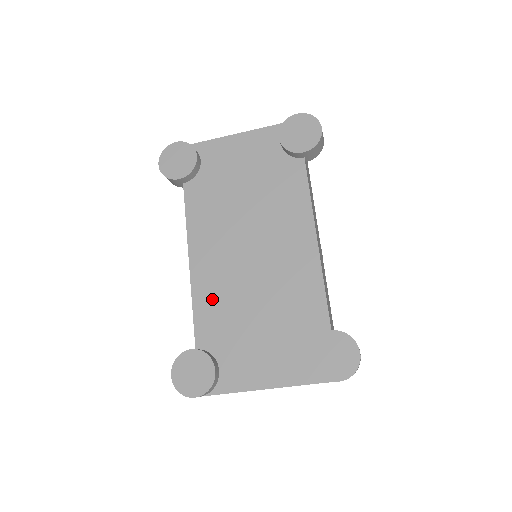
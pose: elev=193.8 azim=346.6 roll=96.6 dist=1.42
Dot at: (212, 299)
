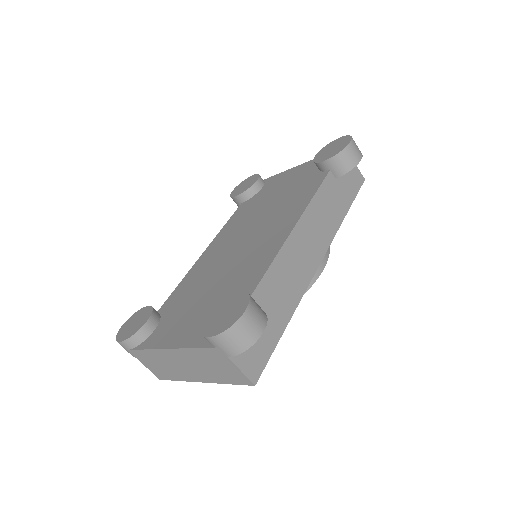
Dot at: (194, 277)
